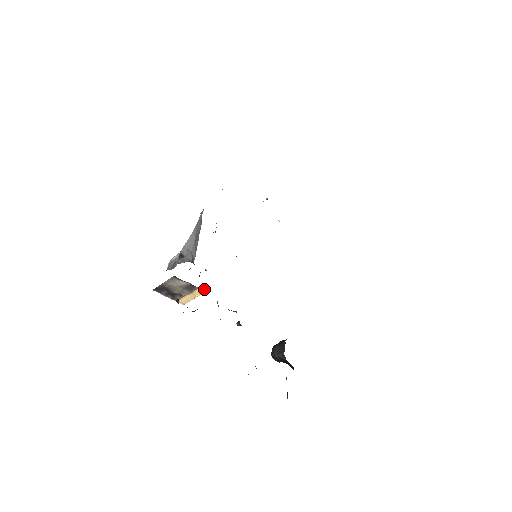
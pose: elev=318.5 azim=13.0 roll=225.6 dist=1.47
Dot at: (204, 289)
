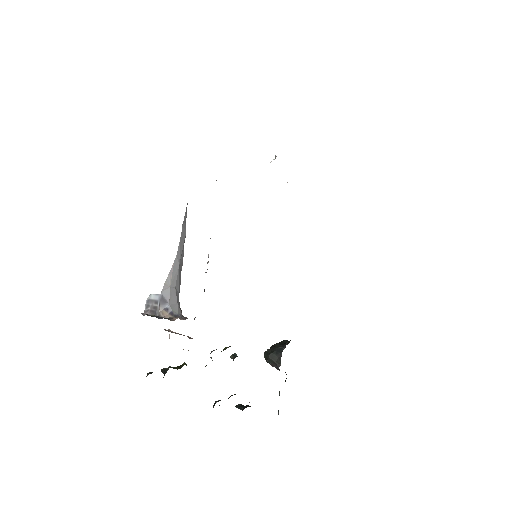
Dot at: occluded
